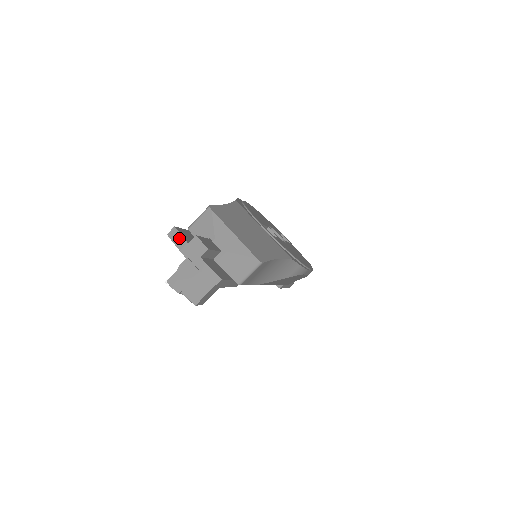
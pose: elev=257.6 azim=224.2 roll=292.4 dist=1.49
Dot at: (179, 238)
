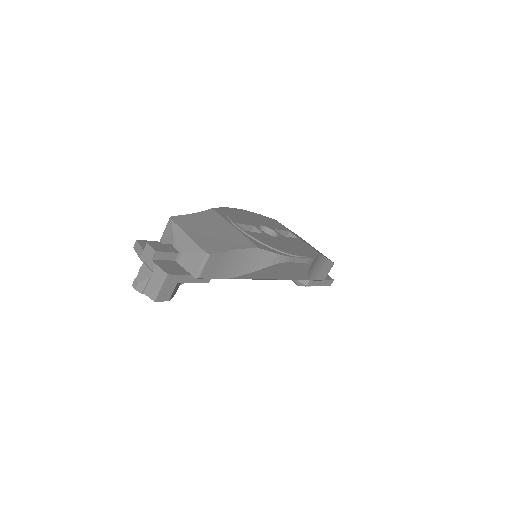
Dot at: (139, 248)
